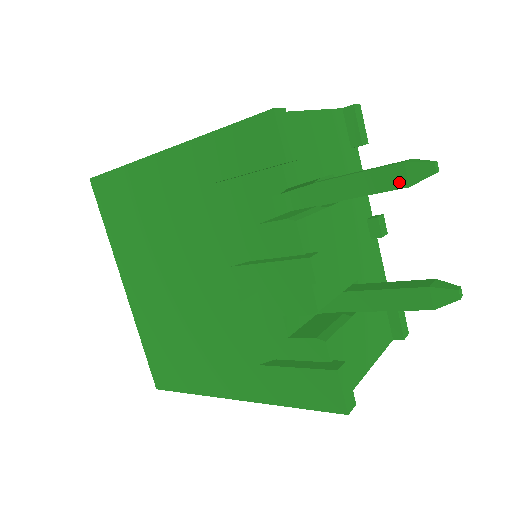
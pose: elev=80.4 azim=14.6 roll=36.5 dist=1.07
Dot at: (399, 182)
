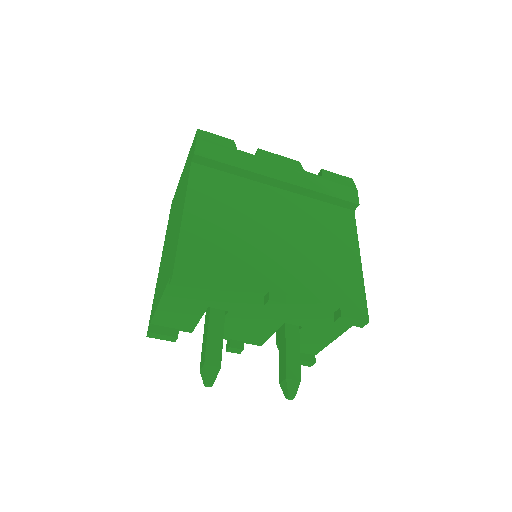
Dot at: occluded
